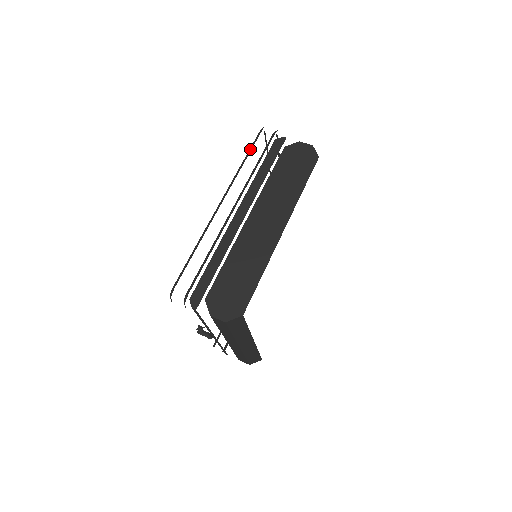
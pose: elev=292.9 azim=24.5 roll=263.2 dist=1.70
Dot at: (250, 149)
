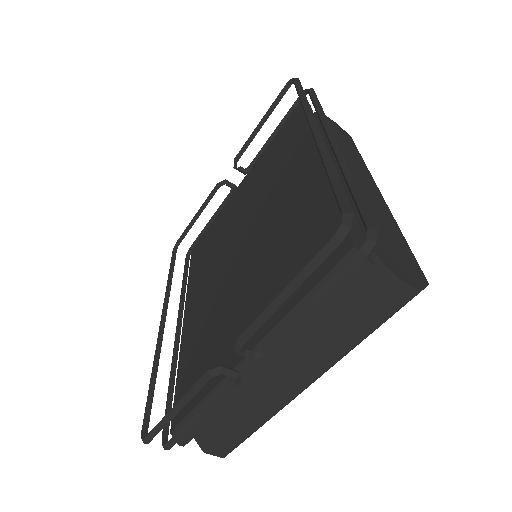
Dot at: (299, 89)
